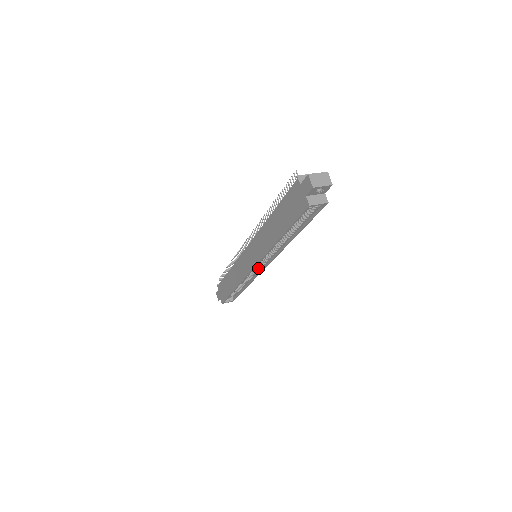
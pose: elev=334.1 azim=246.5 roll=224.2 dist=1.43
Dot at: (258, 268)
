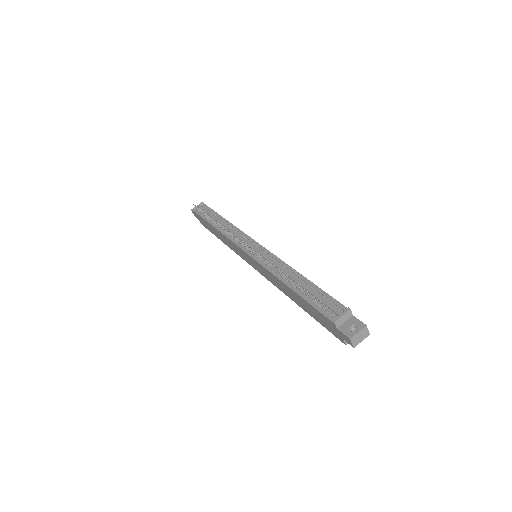
Dot at: occluded
